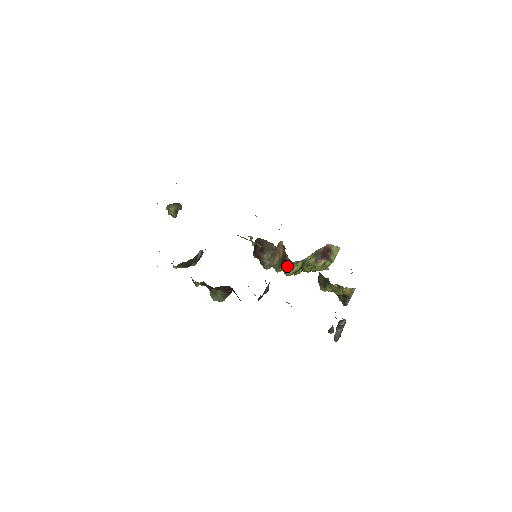
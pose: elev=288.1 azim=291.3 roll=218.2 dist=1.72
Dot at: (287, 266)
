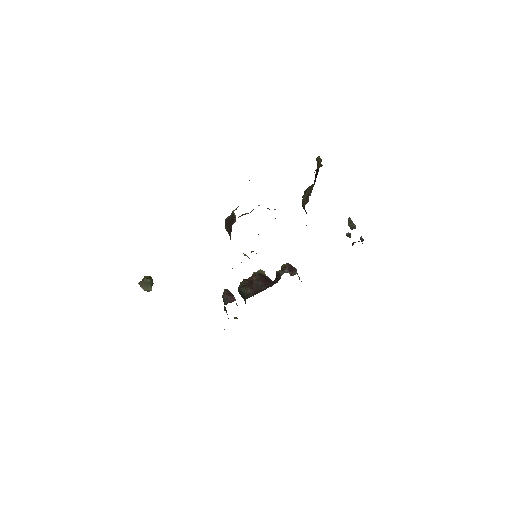
Dot at: occluded
